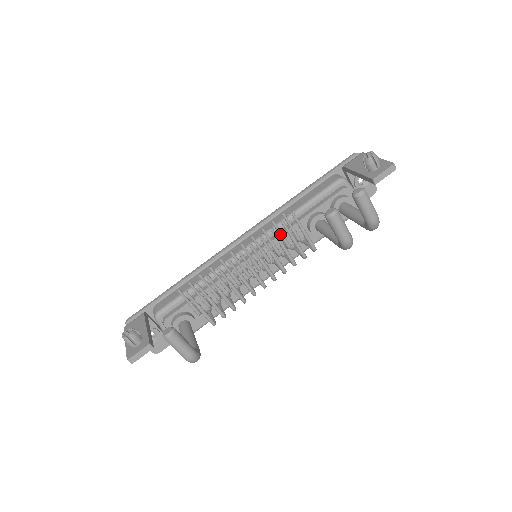
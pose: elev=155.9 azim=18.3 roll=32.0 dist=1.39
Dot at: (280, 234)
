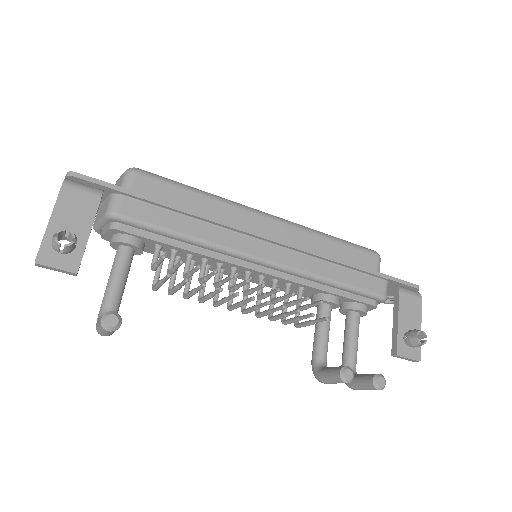
Dot at: (297, 302)
